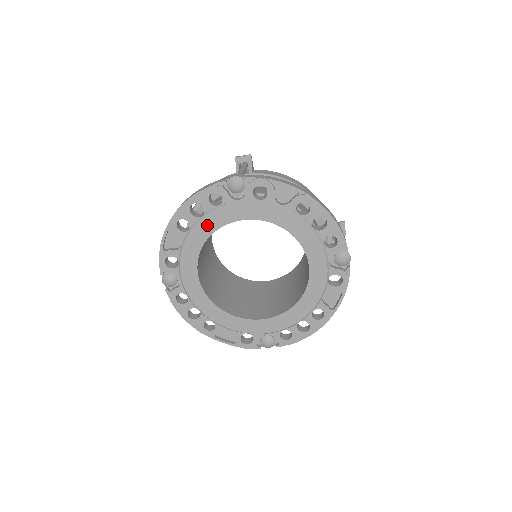
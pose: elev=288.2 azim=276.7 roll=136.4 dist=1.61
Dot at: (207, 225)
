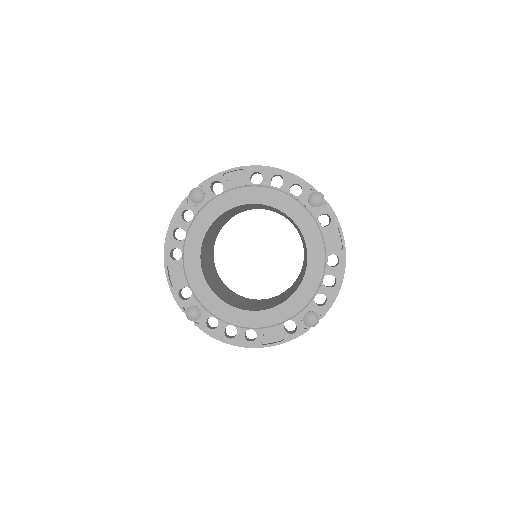
Dot at: (193, 241)
